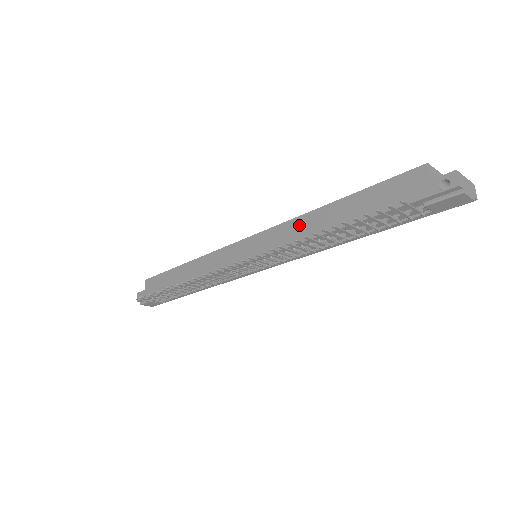
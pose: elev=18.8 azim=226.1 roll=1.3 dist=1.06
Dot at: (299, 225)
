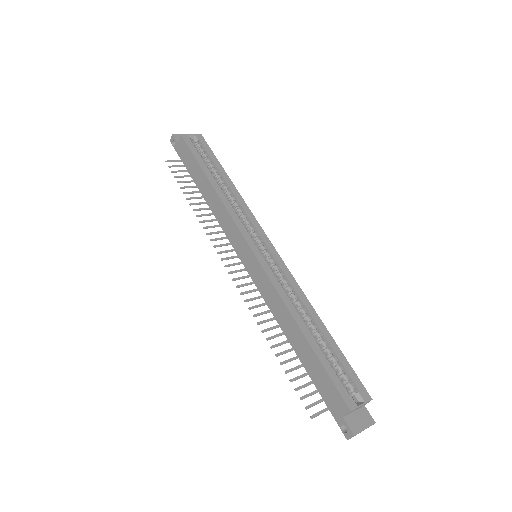
Dot at: (280, 307)
